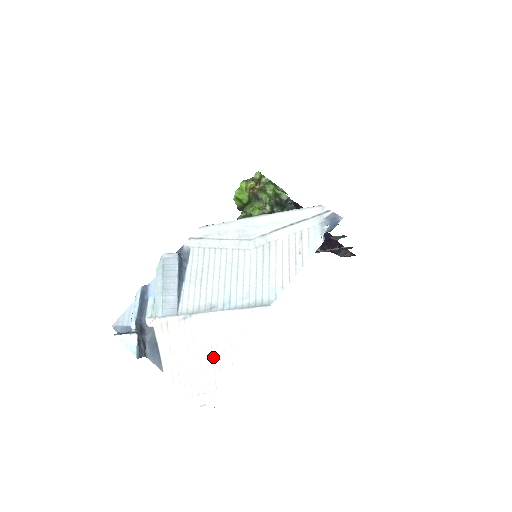
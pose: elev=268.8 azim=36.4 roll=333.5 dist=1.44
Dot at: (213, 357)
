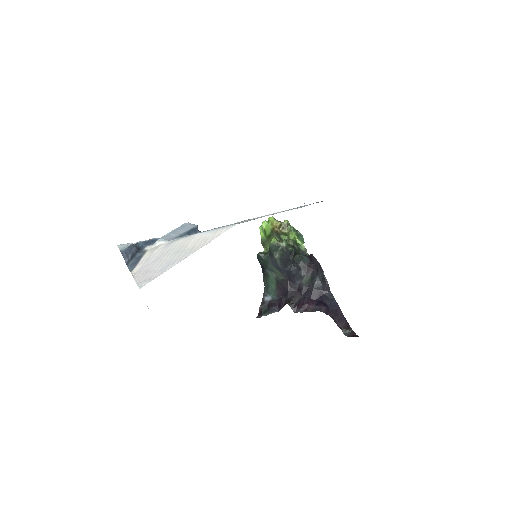
Dot at: (174, 257)
